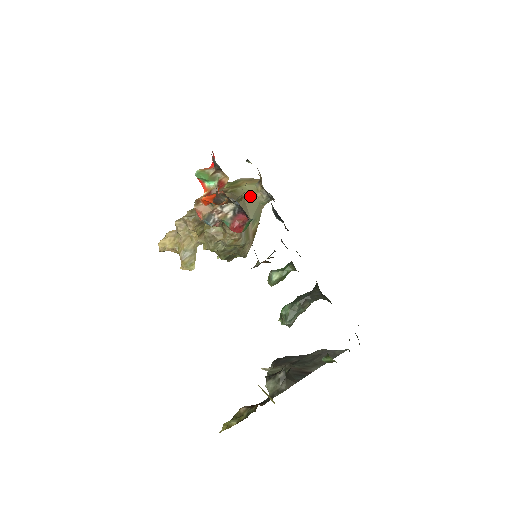
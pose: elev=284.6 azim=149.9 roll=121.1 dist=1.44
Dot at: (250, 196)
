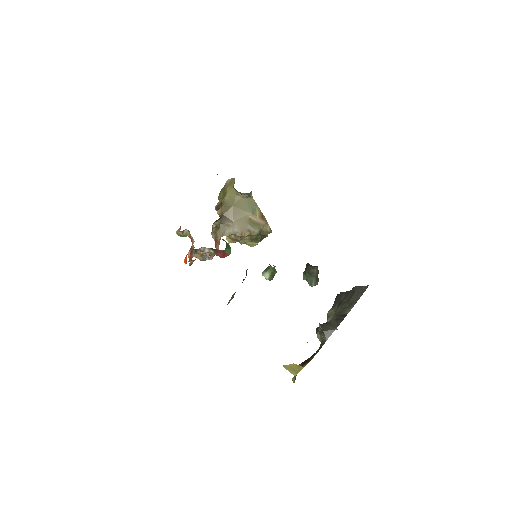
Dot at: (221, 221)
